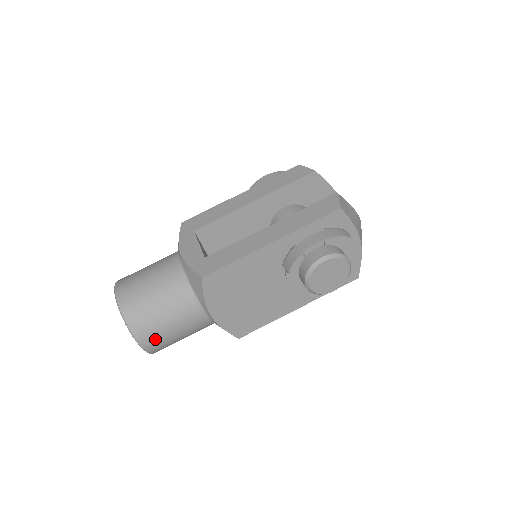
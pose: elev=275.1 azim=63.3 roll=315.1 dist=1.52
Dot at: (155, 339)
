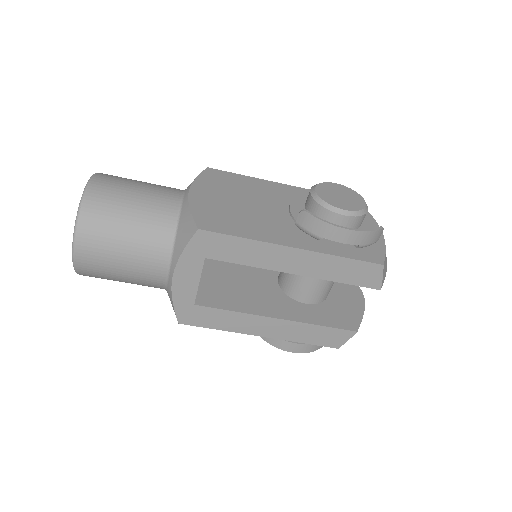
Dot at: occluded
